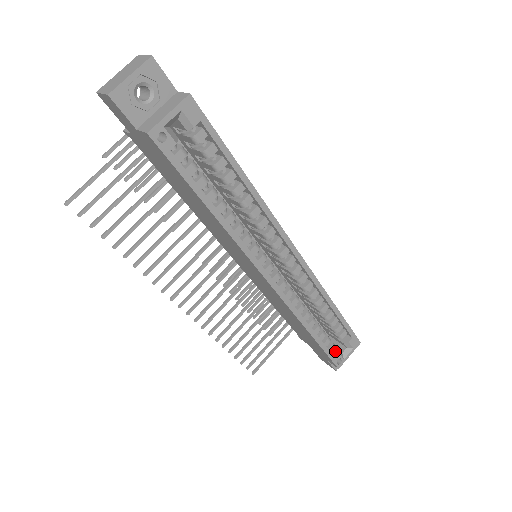
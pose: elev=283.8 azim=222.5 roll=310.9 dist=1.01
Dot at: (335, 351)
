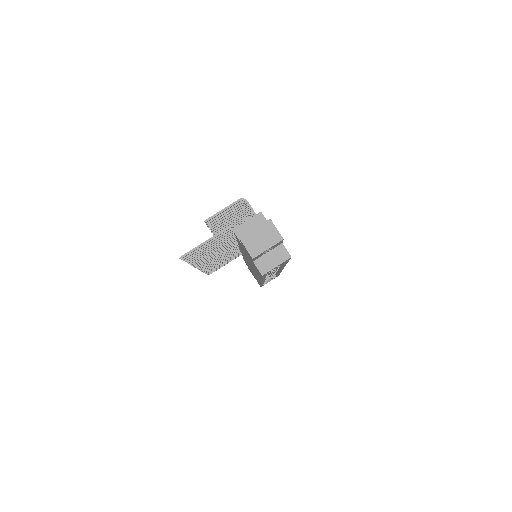
Dot at: (264, 281)
